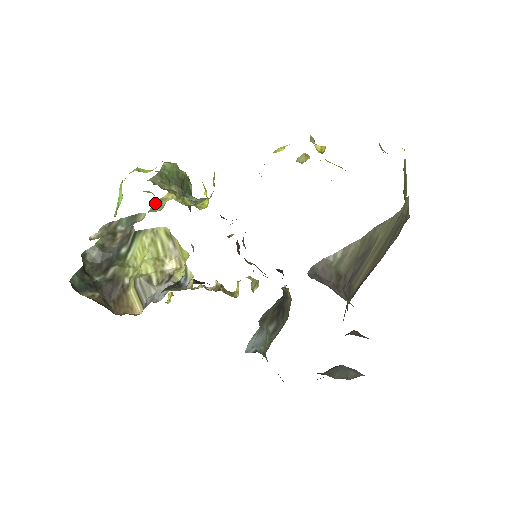
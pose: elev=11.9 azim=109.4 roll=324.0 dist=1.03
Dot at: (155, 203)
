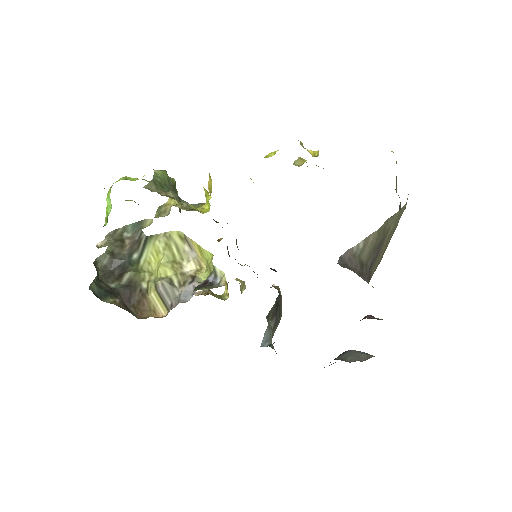
Dot at: (159, 209)
